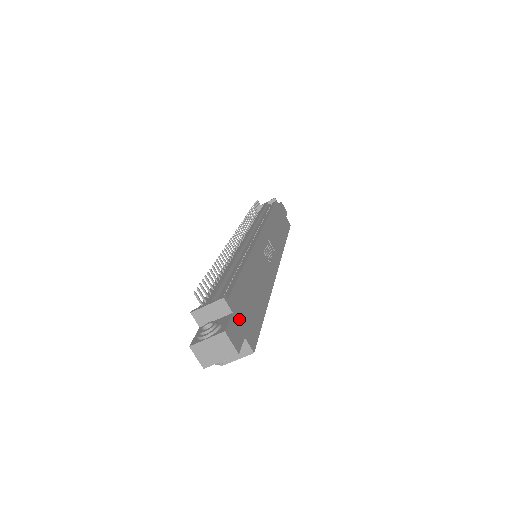
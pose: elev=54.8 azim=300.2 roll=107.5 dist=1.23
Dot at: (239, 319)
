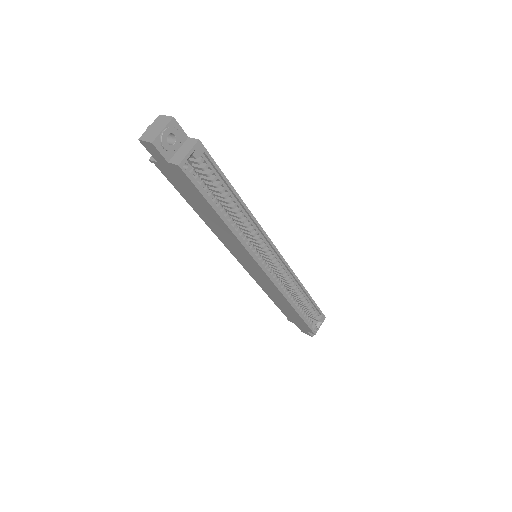
Dot at: occluded
